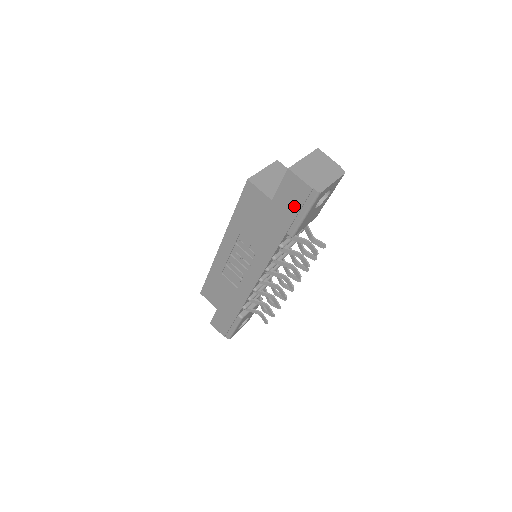
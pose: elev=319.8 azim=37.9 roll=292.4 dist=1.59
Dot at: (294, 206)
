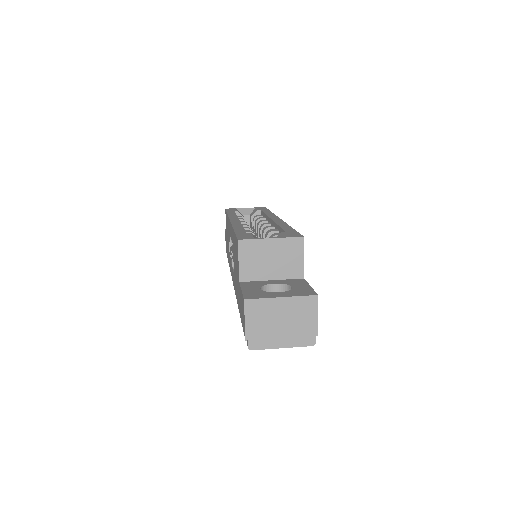
Dot at: occluded
